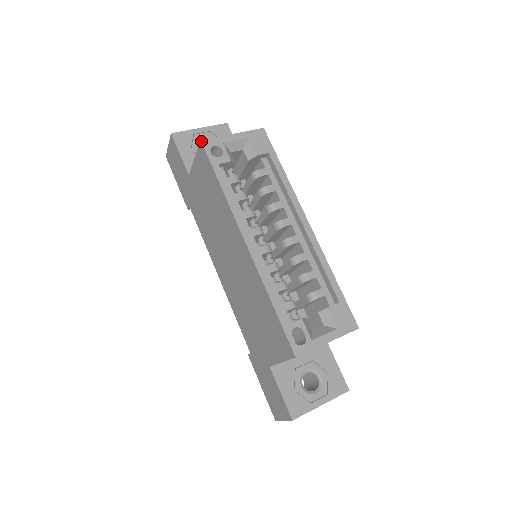
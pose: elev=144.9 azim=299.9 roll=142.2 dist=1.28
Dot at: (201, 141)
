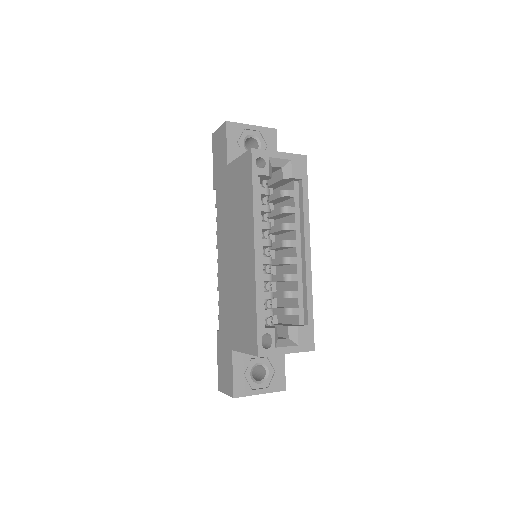
Dot at: (251, 149)
